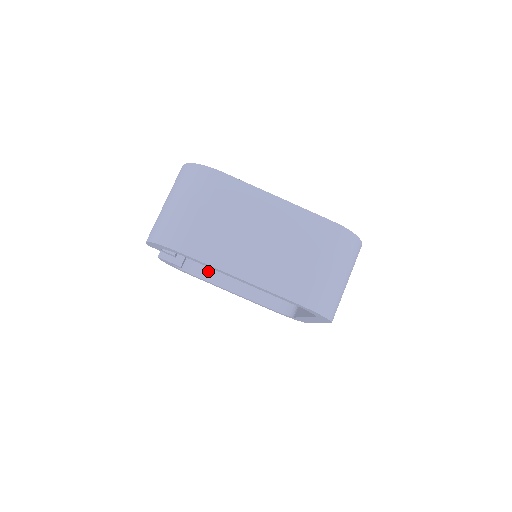
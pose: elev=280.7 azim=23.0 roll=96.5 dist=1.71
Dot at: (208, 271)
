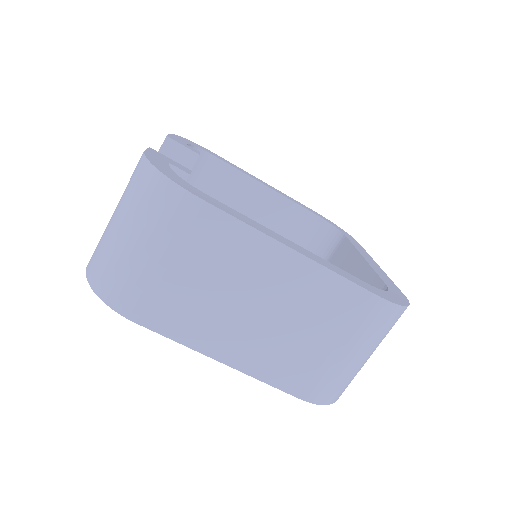
Dot at: occluded
